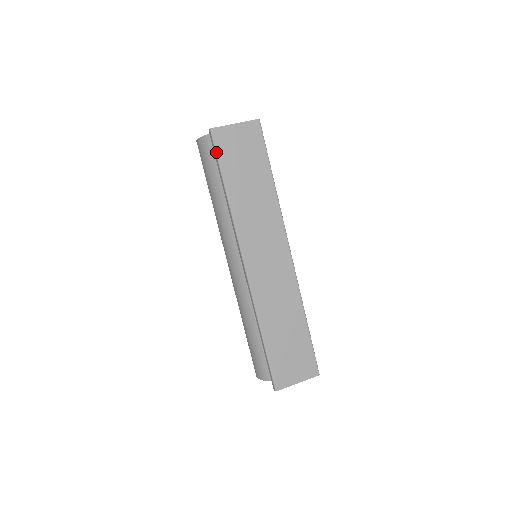
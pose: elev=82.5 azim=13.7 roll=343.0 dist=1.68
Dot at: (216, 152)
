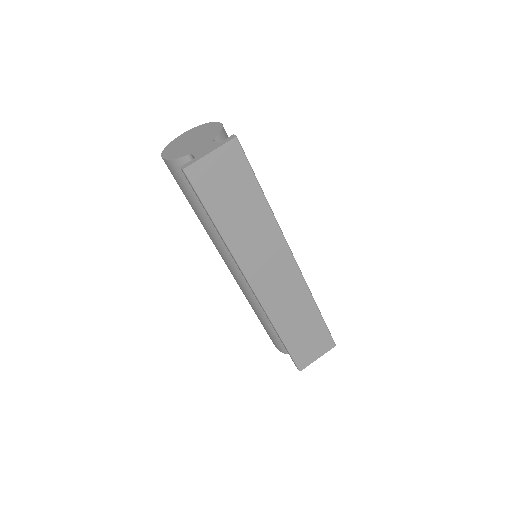
Dot at: (196, 193)
